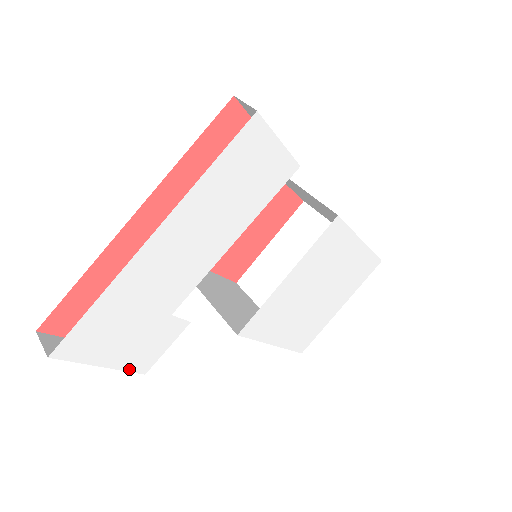
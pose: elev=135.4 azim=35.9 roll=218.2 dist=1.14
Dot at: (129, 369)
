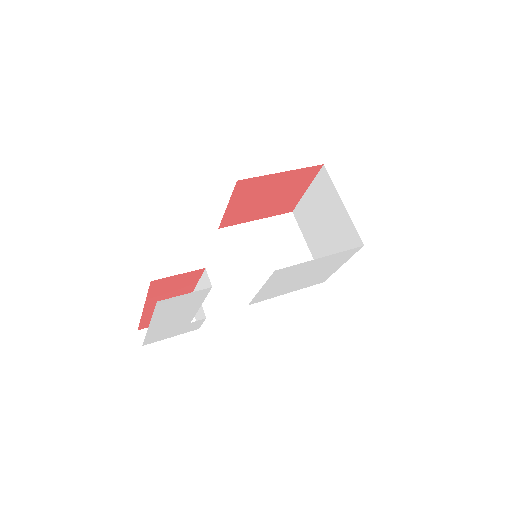
Dot at: occluded
